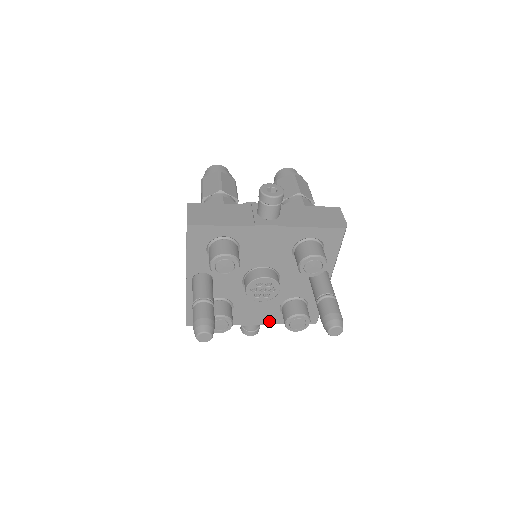
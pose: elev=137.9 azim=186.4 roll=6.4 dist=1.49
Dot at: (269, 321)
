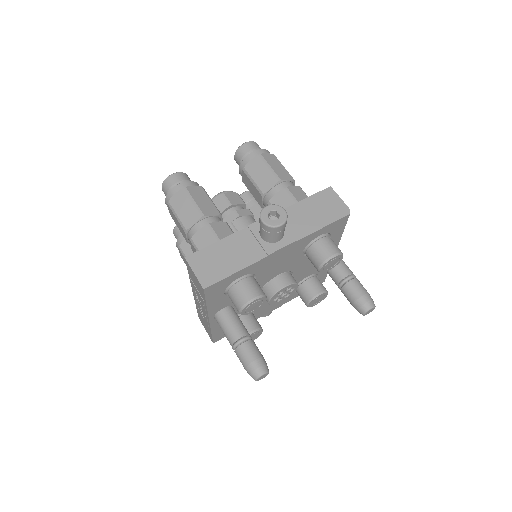
Dot at: (285, 302)
